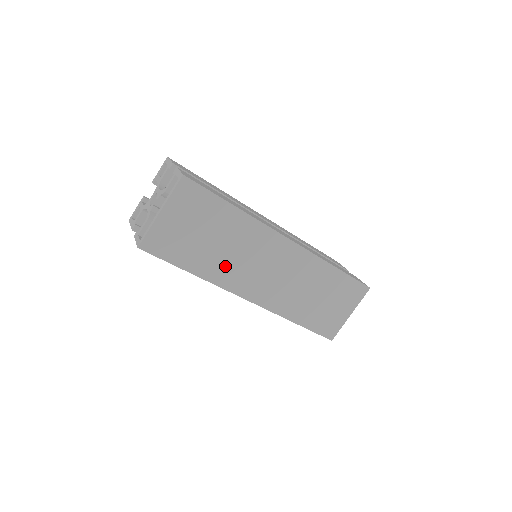
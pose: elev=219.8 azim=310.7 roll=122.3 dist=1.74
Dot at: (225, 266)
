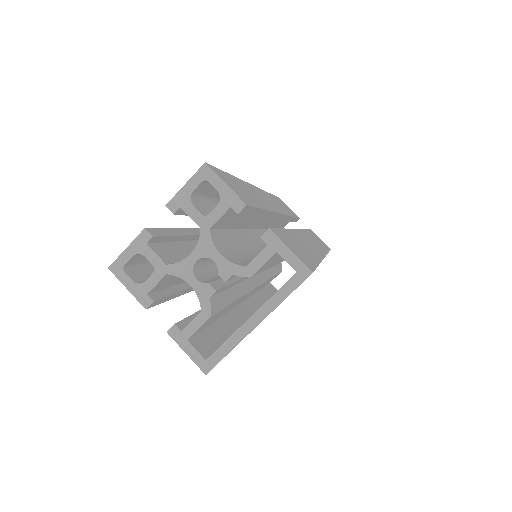
Dot at: occluded
